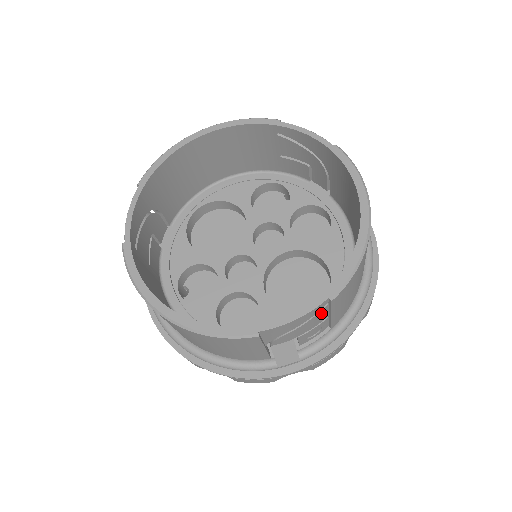
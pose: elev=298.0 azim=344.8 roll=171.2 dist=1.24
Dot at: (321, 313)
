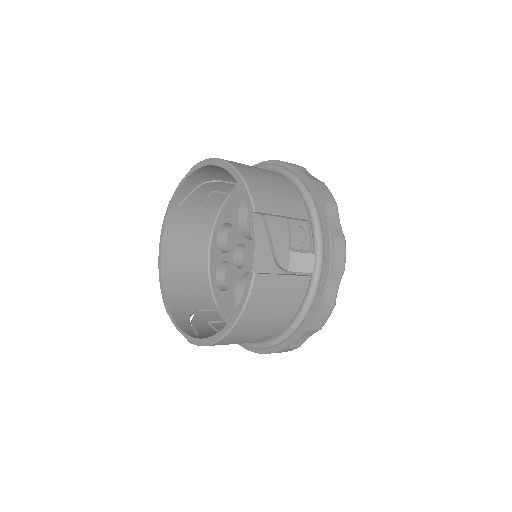
Dot at: occluded
